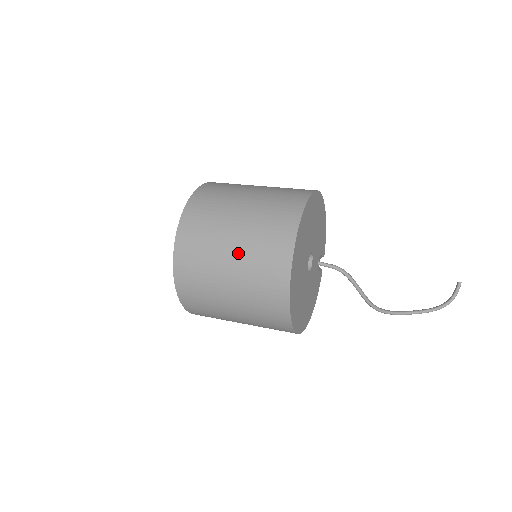
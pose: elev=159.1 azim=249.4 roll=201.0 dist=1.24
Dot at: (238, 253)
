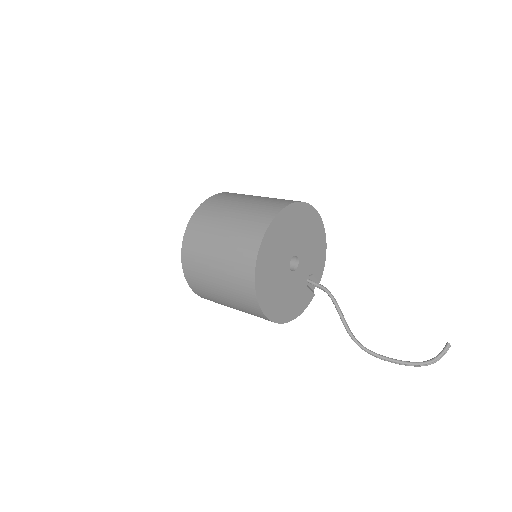
Dot at: (231, 225)
